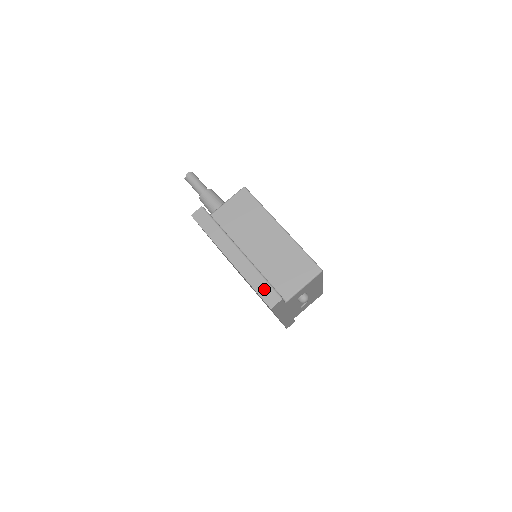
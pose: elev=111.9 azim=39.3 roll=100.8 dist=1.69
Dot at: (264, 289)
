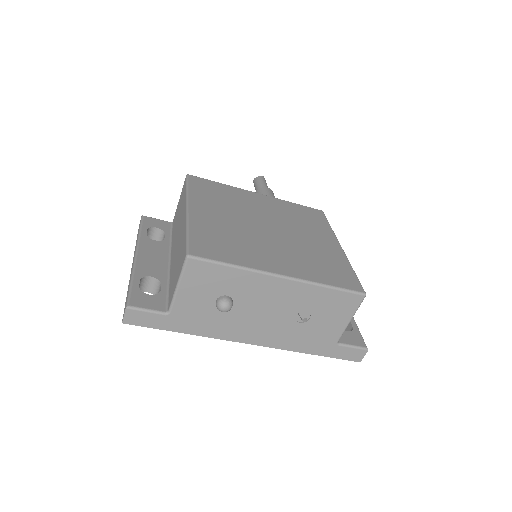
Dot at: occluded
